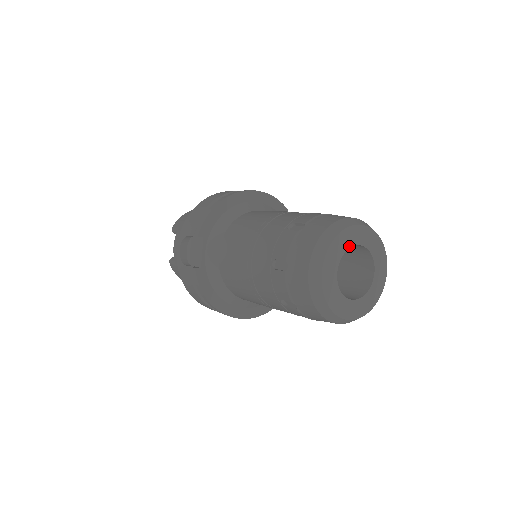
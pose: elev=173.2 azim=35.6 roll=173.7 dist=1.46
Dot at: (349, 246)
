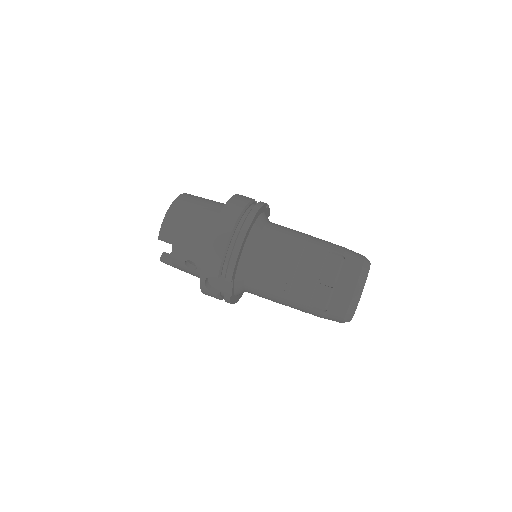
Dot at: occluded
